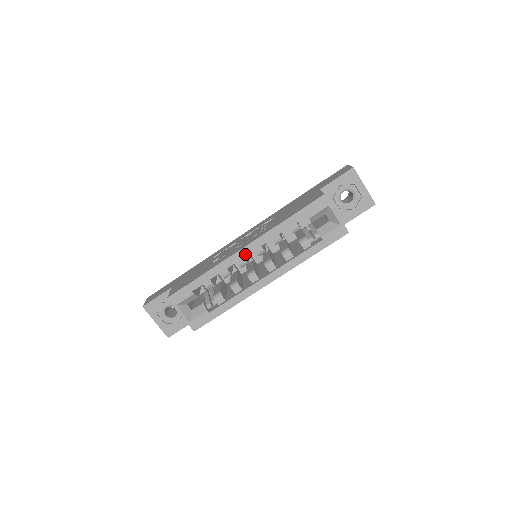
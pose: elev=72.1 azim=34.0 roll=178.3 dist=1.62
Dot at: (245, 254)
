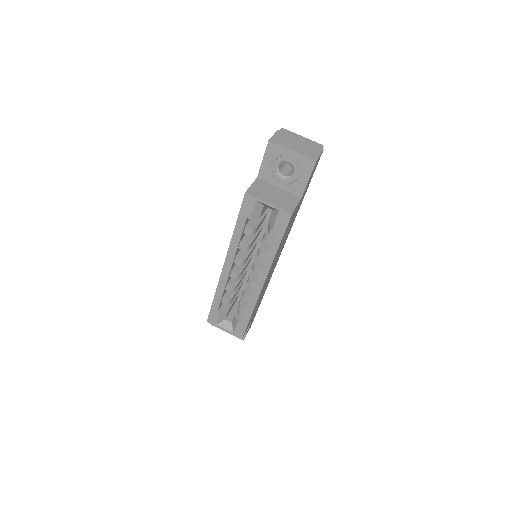
Dot at: (228, 270)
